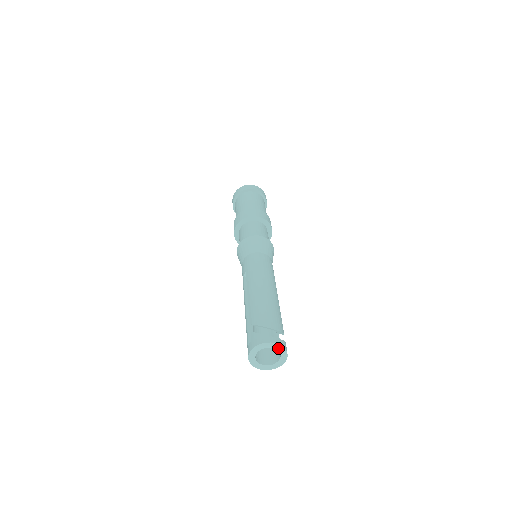
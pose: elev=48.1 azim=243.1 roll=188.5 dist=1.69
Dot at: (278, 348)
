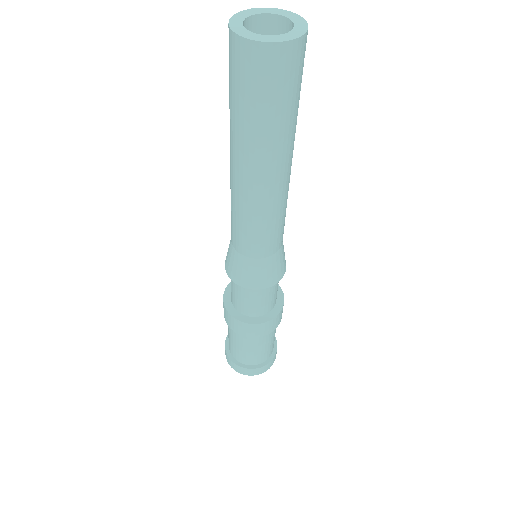
Dot at: (277, 13)
